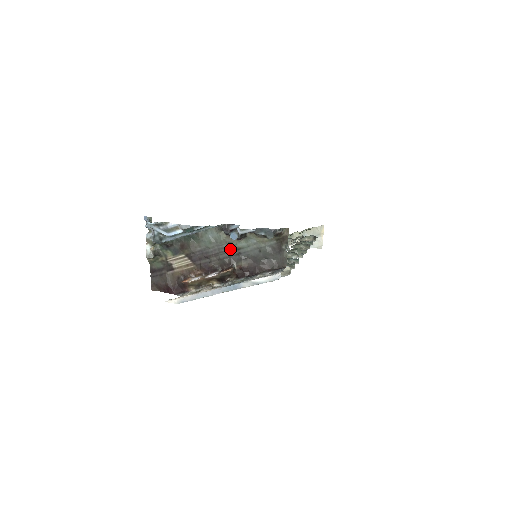
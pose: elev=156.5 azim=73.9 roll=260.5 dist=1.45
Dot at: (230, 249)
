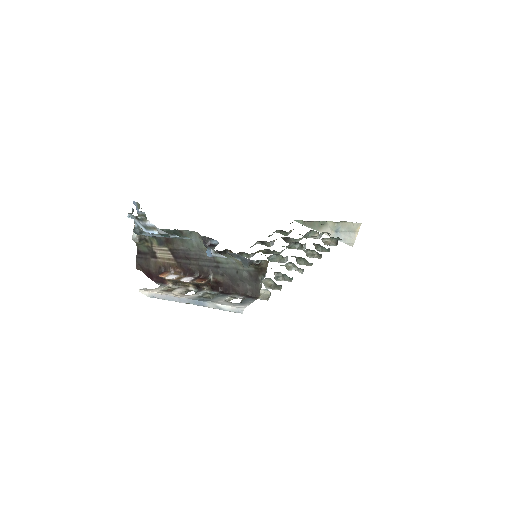
Dot at: (210, 259)
